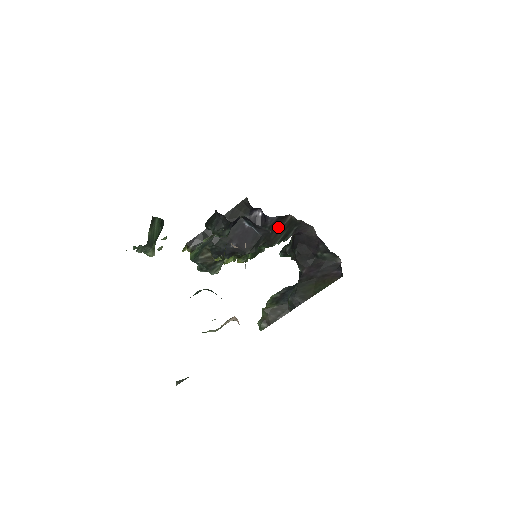
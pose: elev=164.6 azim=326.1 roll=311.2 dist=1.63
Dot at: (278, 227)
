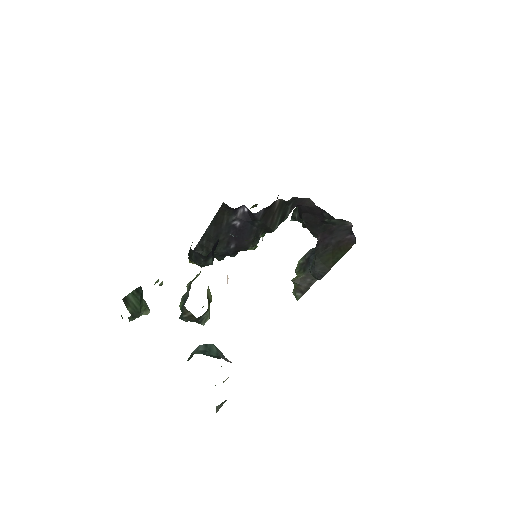
Dot at: (270, 215)
